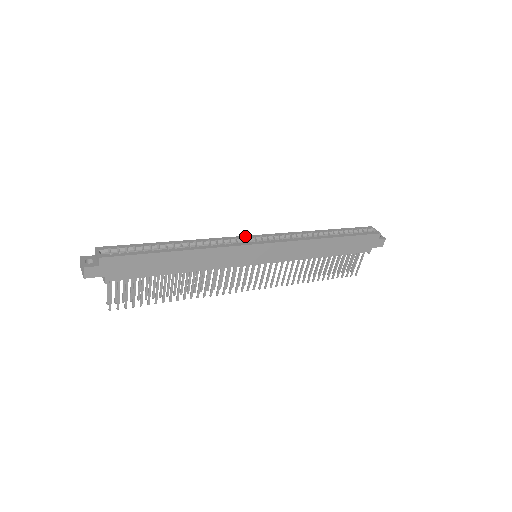
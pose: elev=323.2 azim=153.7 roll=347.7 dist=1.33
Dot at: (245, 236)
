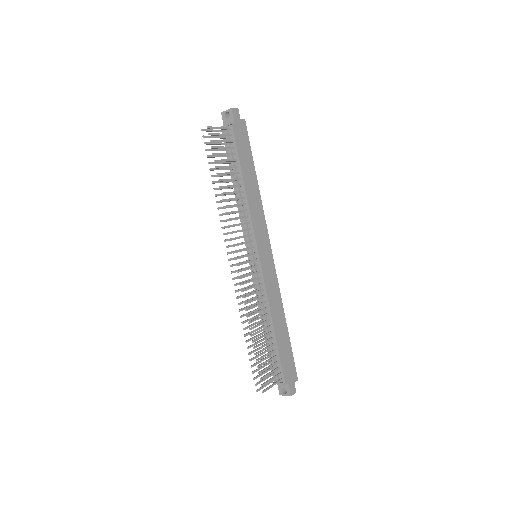
Dot at: occluded
